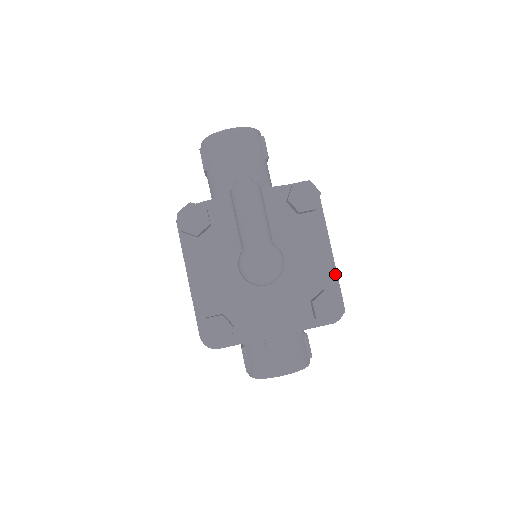
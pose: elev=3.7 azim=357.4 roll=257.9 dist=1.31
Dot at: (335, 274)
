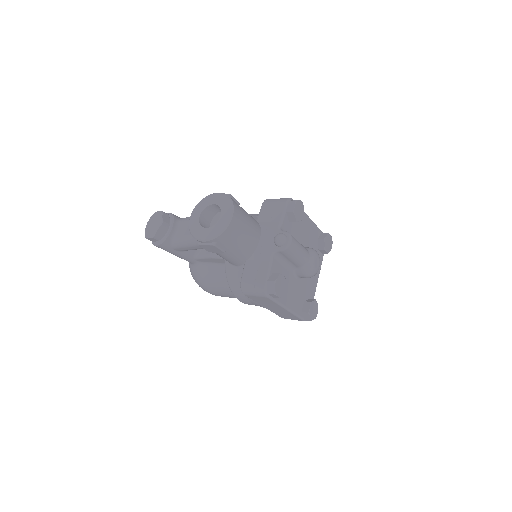
Dot at: occluded
